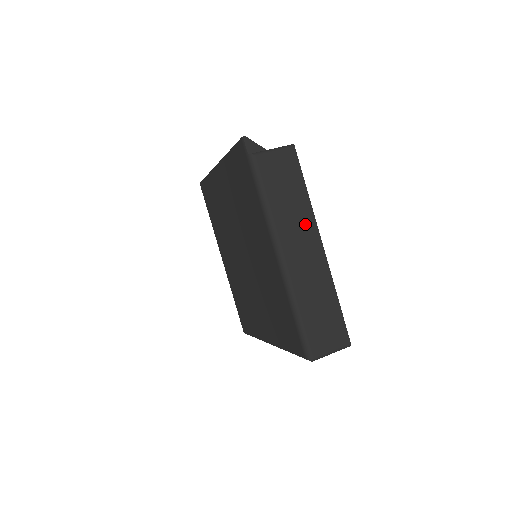
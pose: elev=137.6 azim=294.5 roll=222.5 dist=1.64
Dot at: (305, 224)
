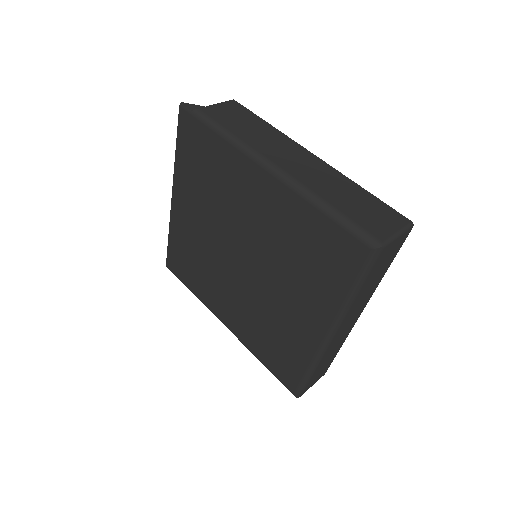
Dot at: (282, 143)
